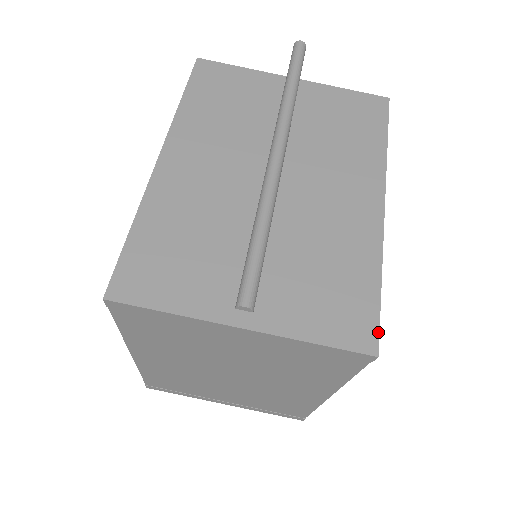
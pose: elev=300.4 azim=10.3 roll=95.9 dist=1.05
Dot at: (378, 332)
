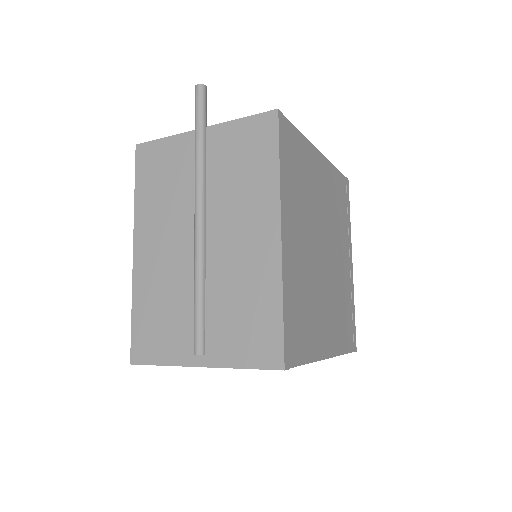
Dot at: (283, 351)
